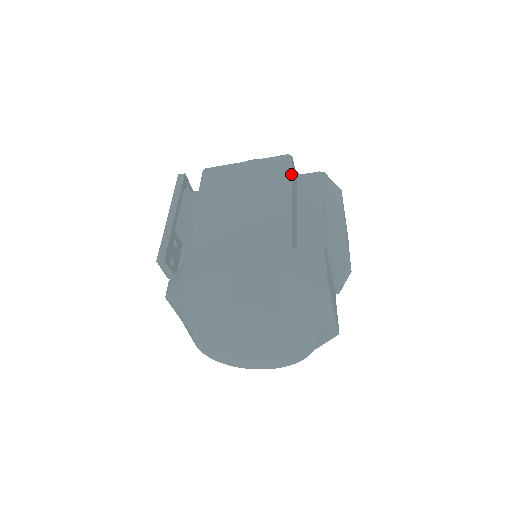
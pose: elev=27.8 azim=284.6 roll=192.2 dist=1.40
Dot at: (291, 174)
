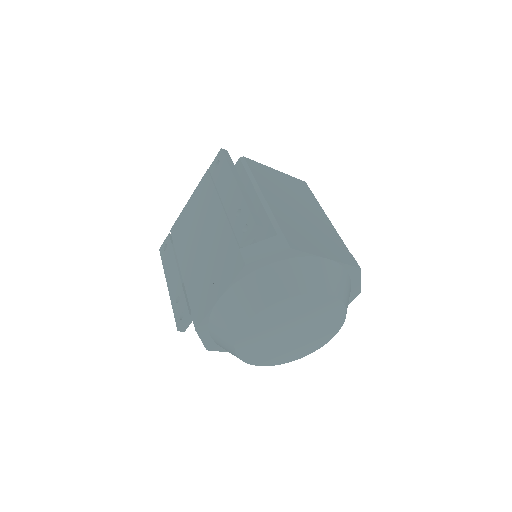
Dot at: occluded
